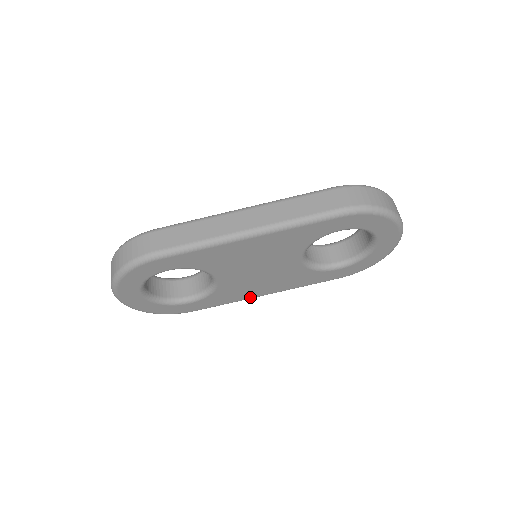
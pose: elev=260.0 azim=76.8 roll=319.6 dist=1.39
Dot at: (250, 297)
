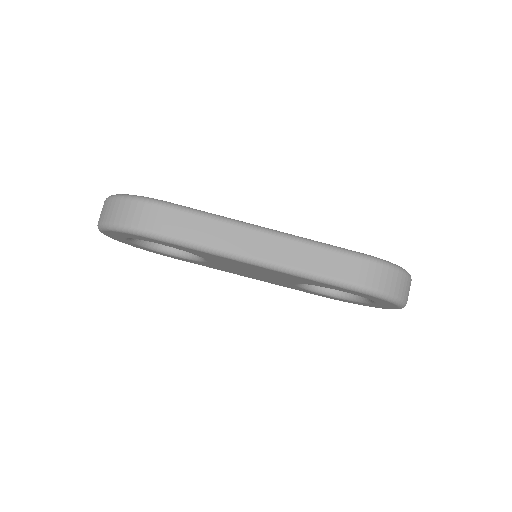
Dot at: (231, 272)
